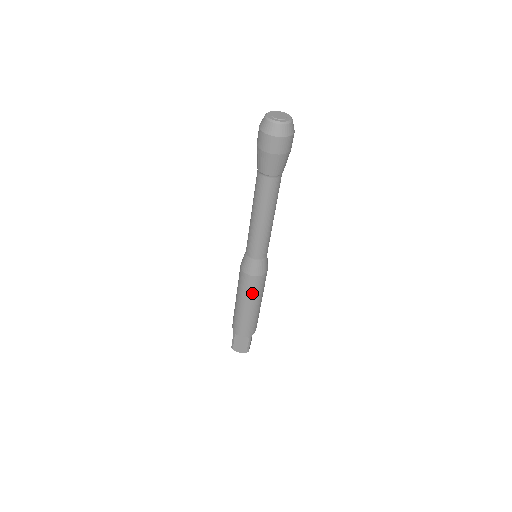
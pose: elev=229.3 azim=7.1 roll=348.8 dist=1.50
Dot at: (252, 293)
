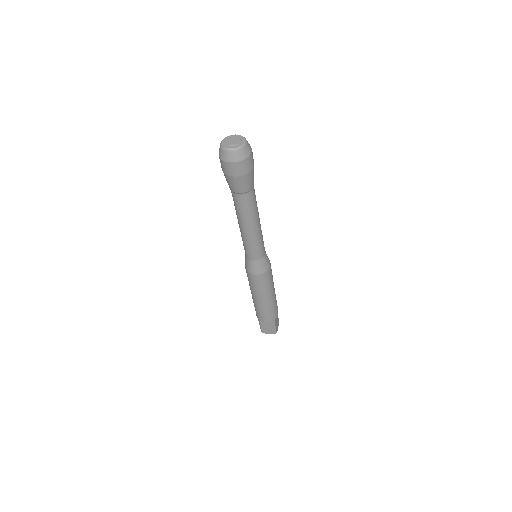
Dot at: (261, 288)
